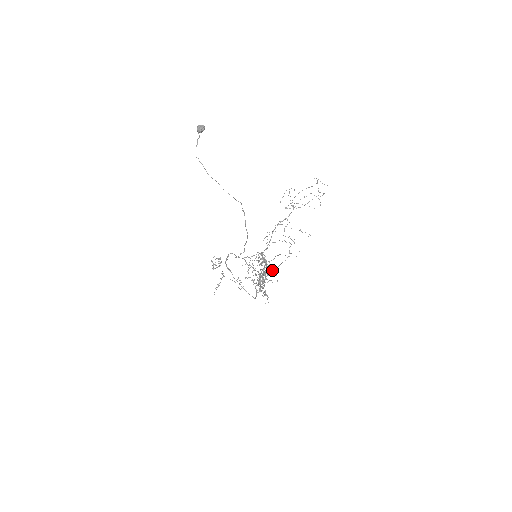
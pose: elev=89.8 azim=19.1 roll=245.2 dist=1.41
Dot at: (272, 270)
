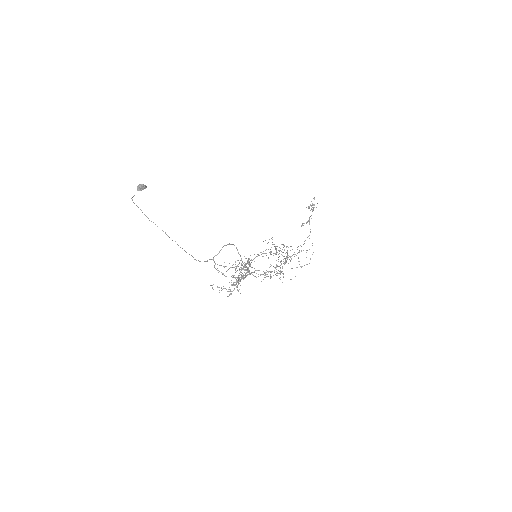
Dot at: occluded
